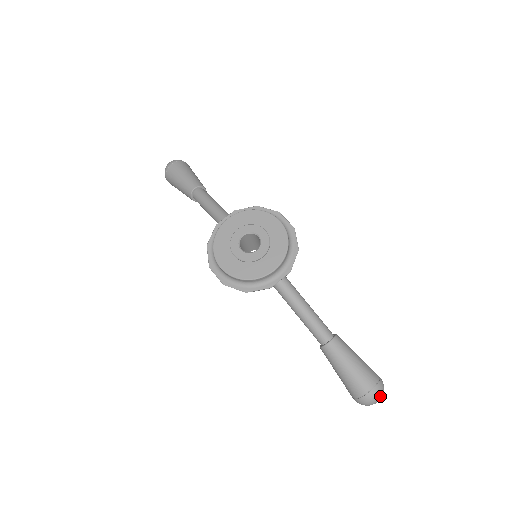
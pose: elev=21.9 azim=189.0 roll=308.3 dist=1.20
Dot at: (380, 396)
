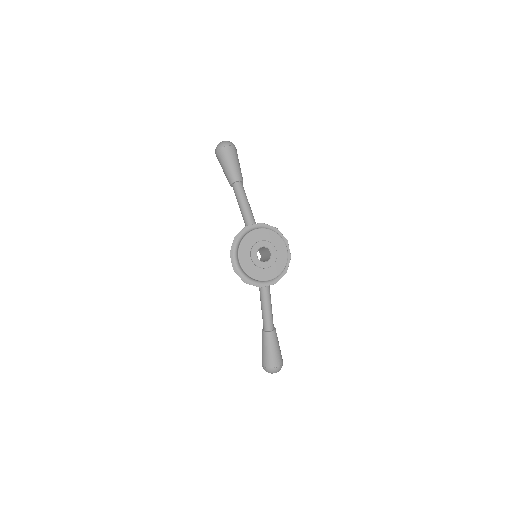
Dot at: (278, 371)
